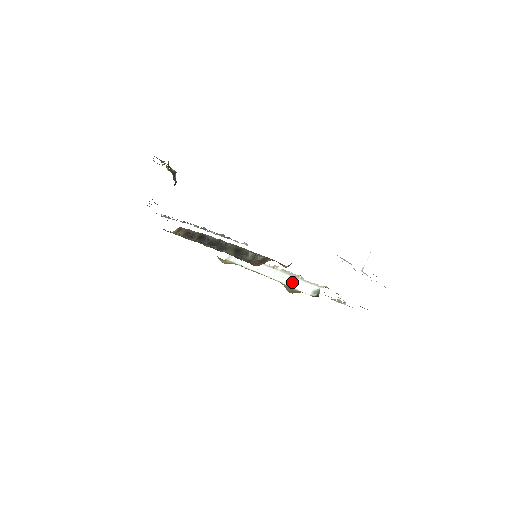
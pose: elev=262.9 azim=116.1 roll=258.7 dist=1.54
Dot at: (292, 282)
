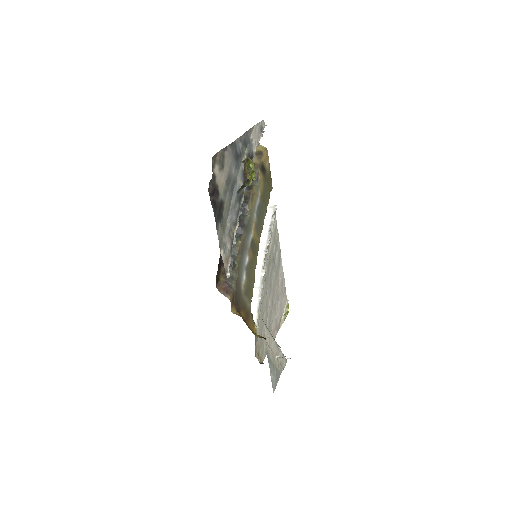
Dot at: (253, 293)
